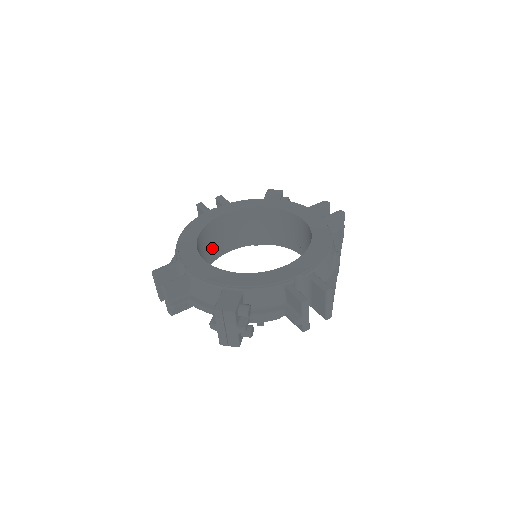
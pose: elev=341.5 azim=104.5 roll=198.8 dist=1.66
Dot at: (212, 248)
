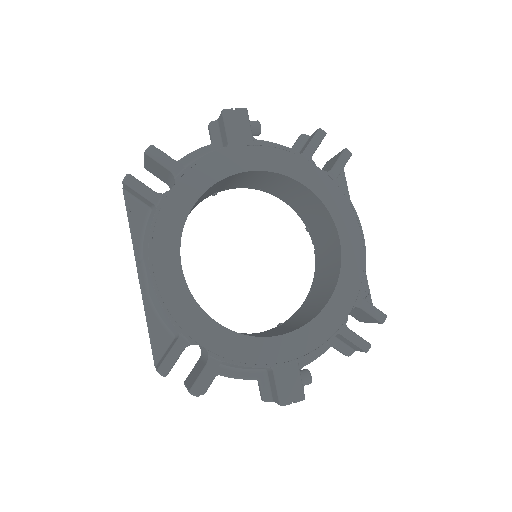
Dot at: occluded
